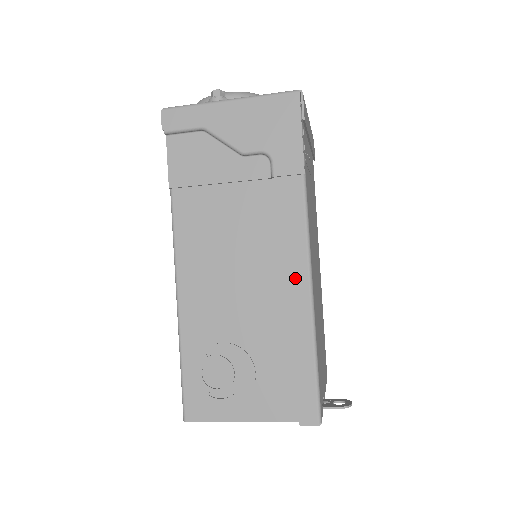
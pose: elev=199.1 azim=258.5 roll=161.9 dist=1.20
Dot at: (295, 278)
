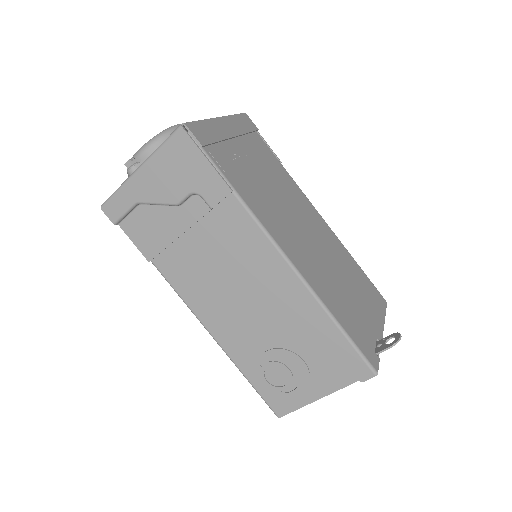
Dot at: (283, 276)
